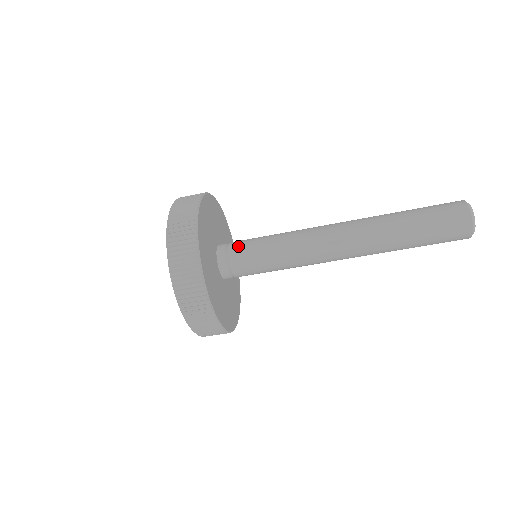
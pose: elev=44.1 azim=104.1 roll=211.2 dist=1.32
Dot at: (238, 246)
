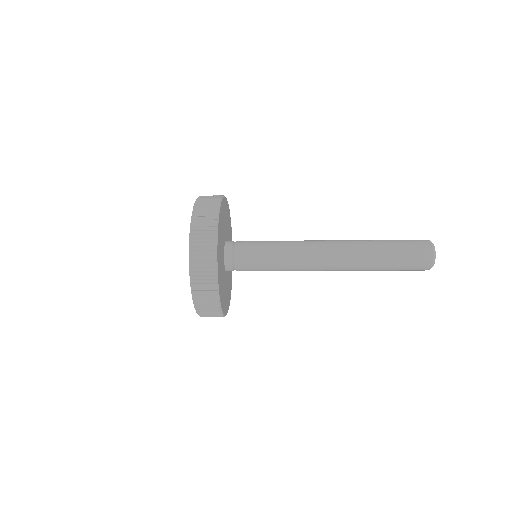
Dot at: (244, 268)
